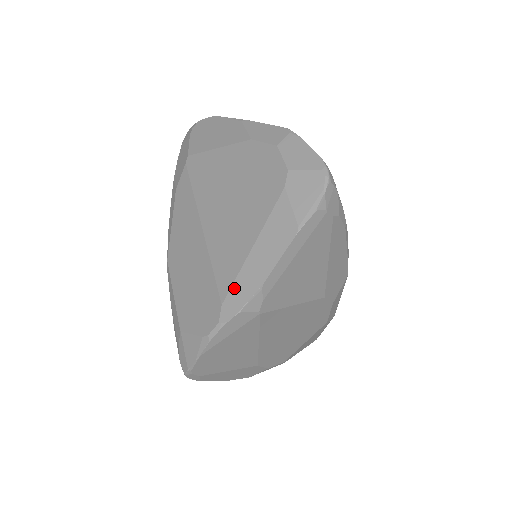
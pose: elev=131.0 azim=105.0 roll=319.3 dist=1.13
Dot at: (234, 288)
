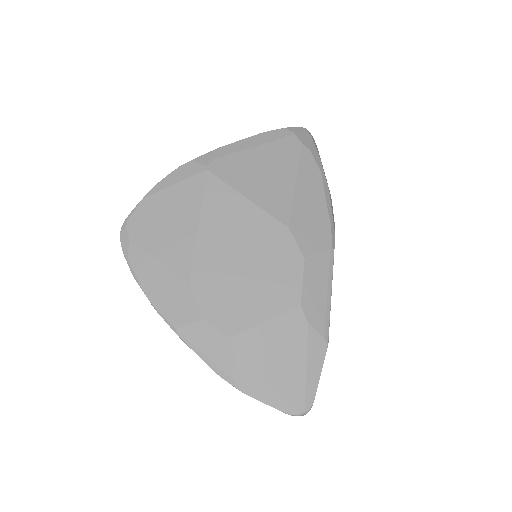
Dot at: occluded
